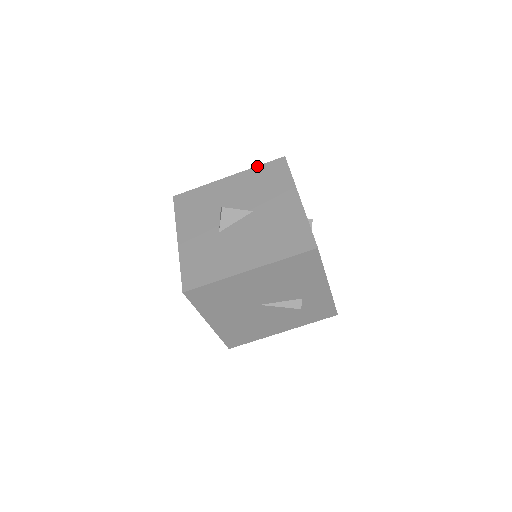
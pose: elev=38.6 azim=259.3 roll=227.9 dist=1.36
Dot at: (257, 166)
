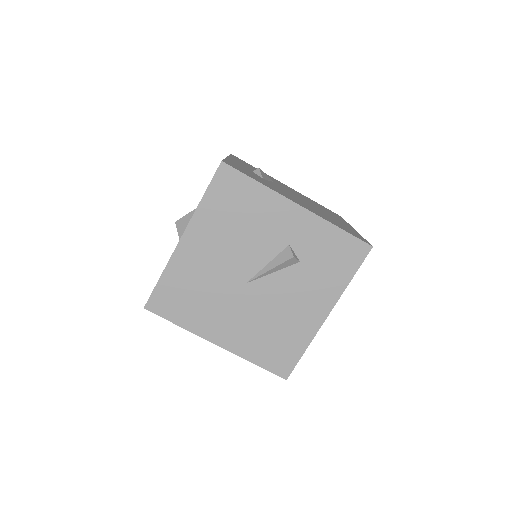
Dot at: occluded
